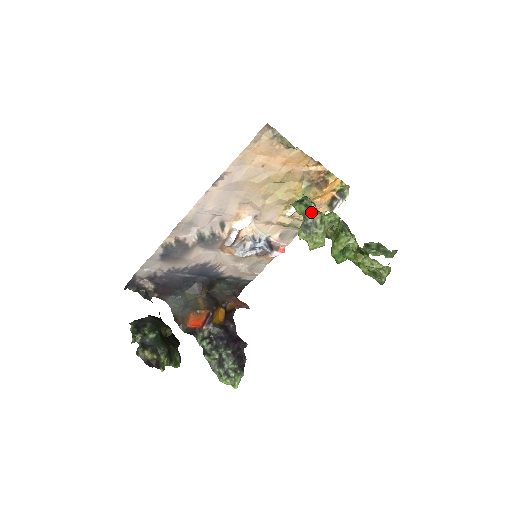
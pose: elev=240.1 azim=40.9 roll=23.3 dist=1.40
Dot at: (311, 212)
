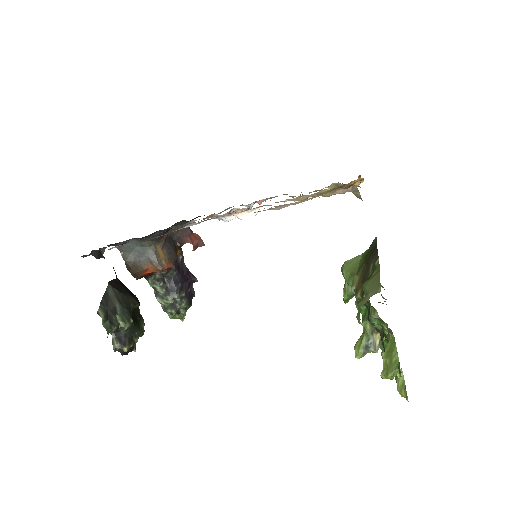
Dot at: (374, 330)
